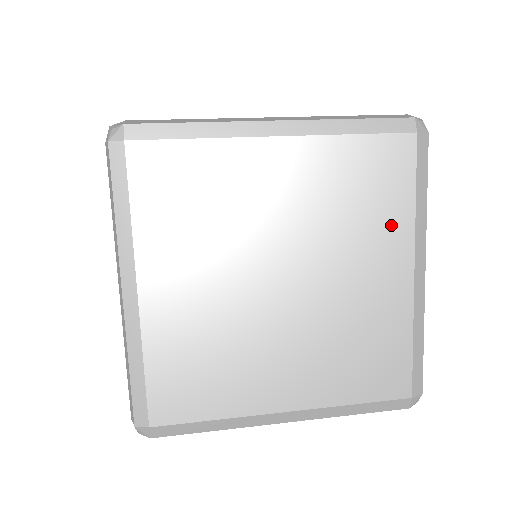
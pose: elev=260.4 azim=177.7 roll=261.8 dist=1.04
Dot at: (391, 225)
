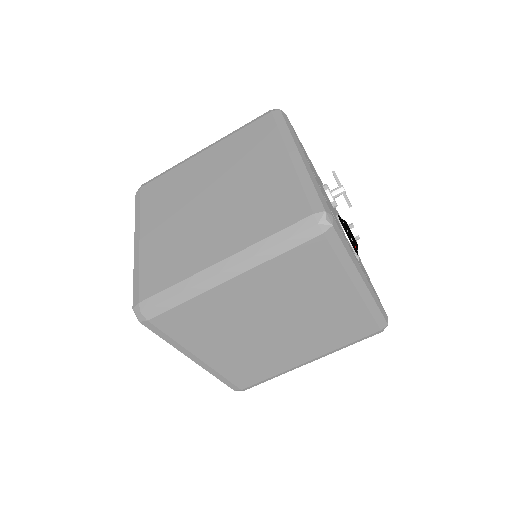
Dot at: (268, 146)
